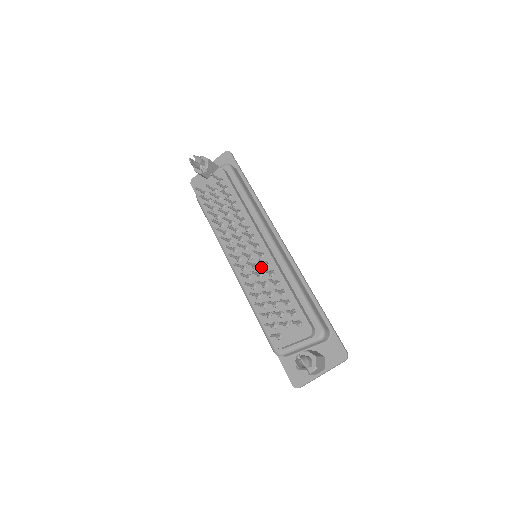
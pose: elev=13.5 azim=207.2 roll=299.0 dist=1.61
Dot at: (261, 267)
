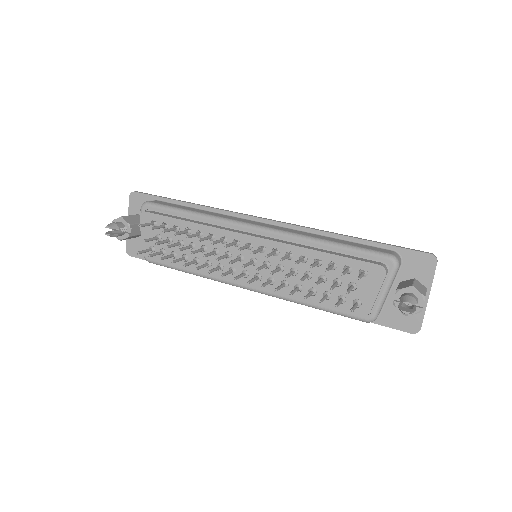
Dot at: (273, 260)
